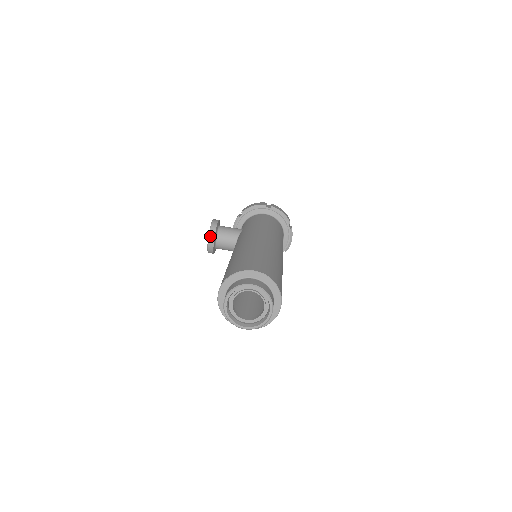
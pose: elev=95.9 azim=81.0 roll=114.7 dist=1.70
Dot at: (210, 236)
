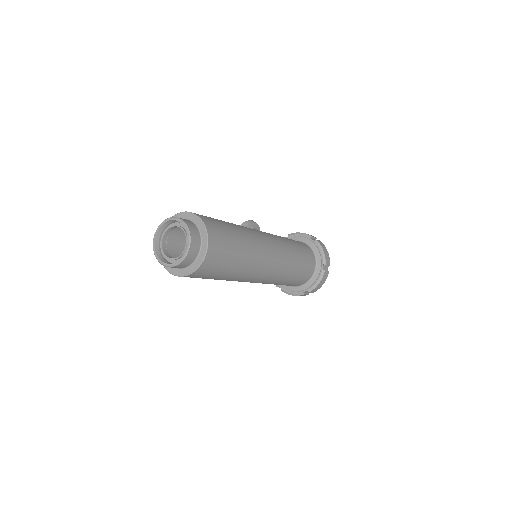
Dot at: occluded
